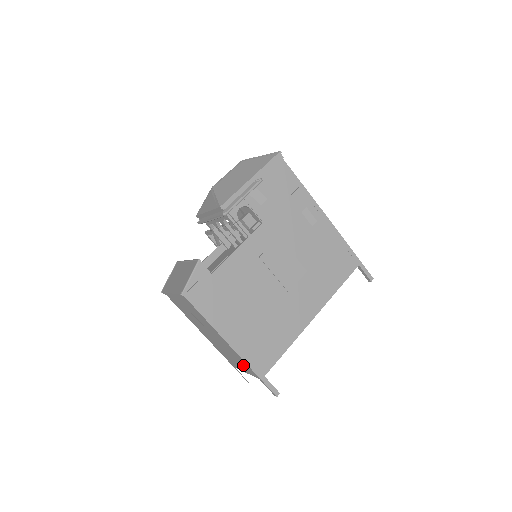
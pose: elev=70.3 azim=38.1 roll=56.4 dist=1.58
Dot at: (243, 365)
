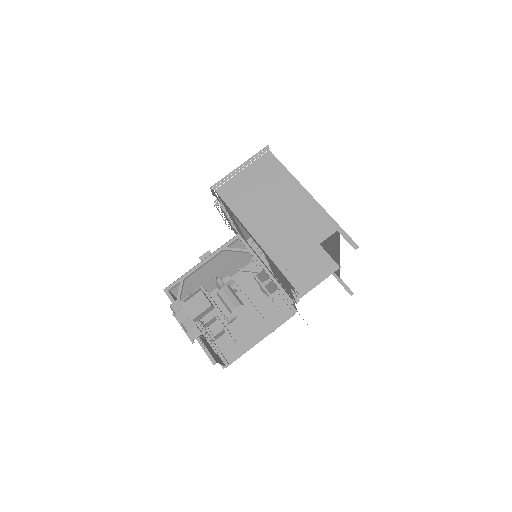
Dot at: (314, 226)
